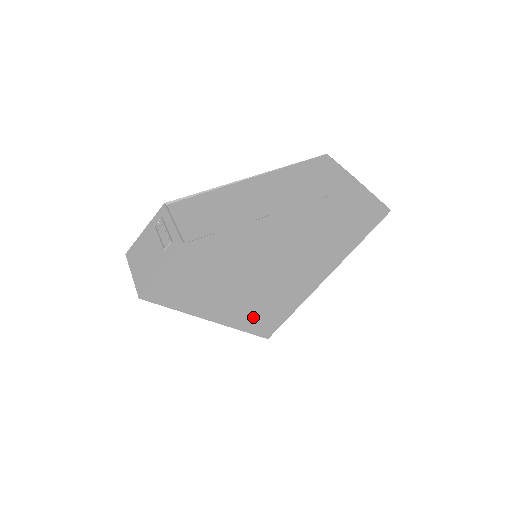
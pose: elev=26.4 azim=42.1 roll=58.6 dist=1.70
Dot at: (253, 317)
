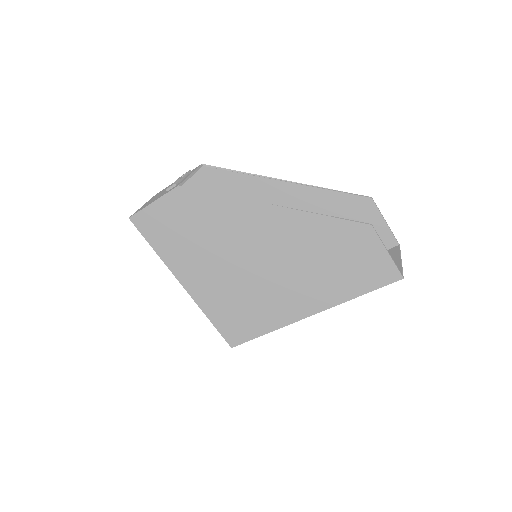
Dot at: (223, 310)
